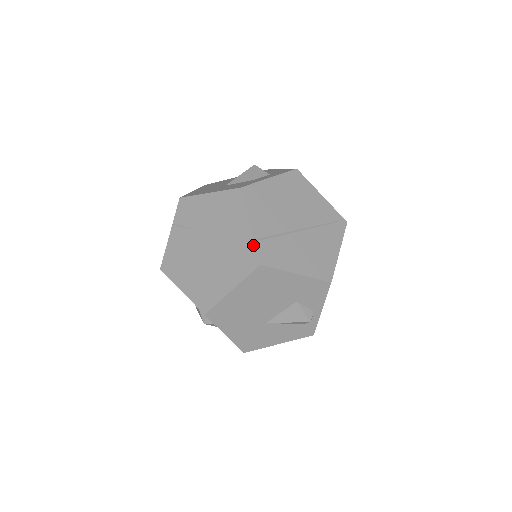
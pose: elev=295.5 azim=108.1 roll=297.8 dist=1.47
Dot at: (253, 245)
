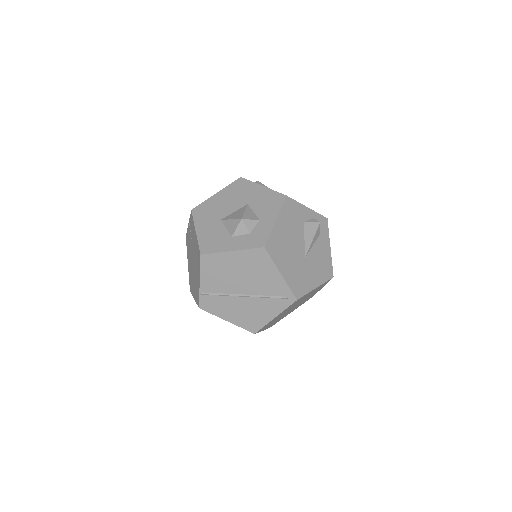
Dot at: (199, 294)
